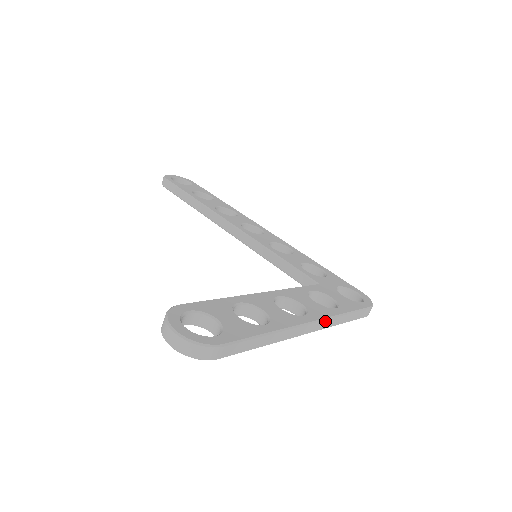
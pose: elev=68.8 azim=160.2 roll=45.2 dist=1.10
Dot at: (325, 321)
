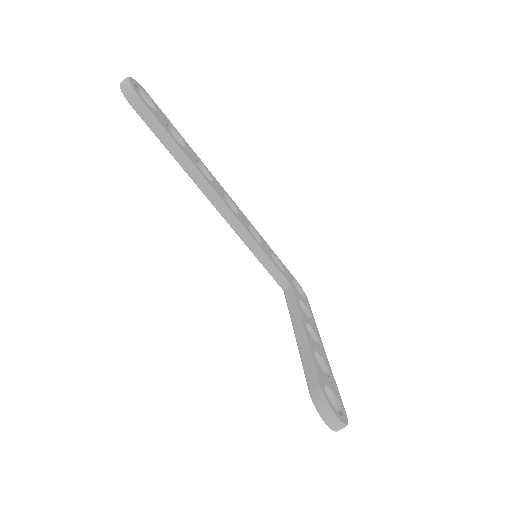
Dot at: occluded
